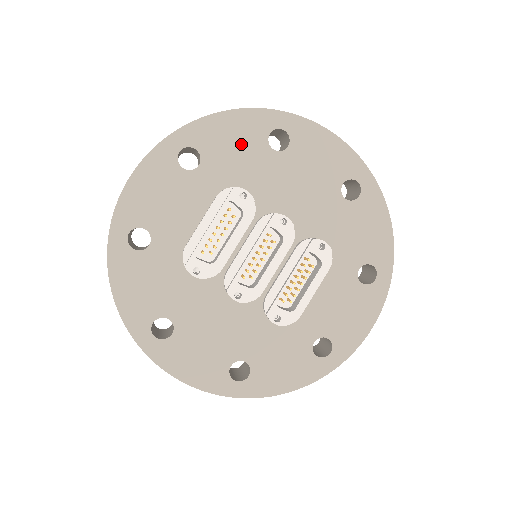
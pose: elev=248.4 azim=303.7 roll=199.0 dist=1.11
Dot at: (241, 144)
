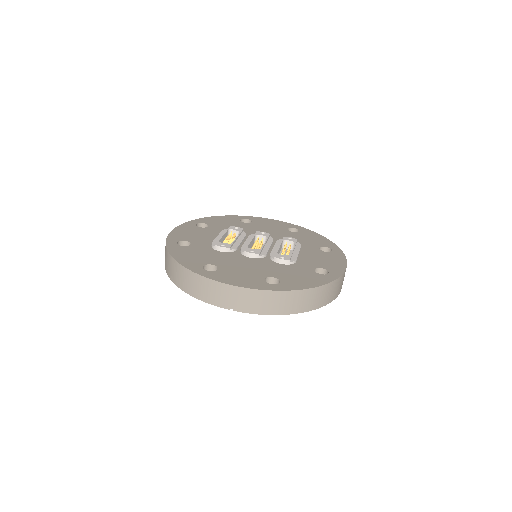
Dot at: (227, 222)
